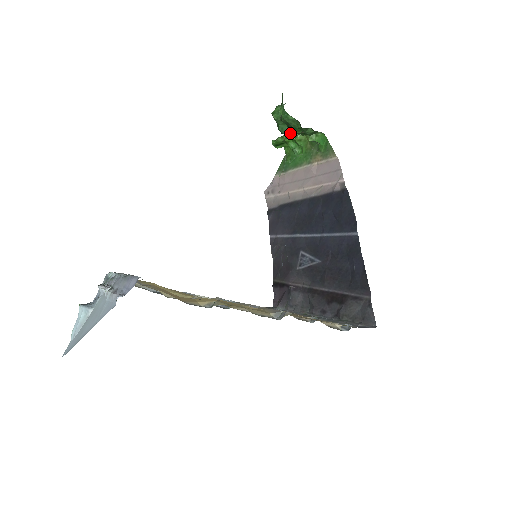
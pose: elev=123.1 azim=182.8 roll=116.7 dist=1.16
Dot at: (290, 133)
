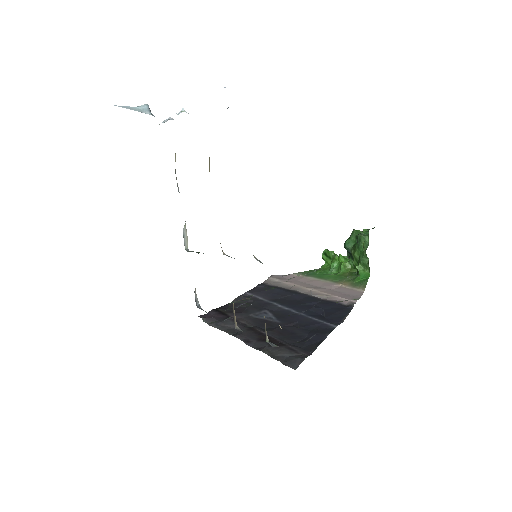
Dot at: (344, 257)
